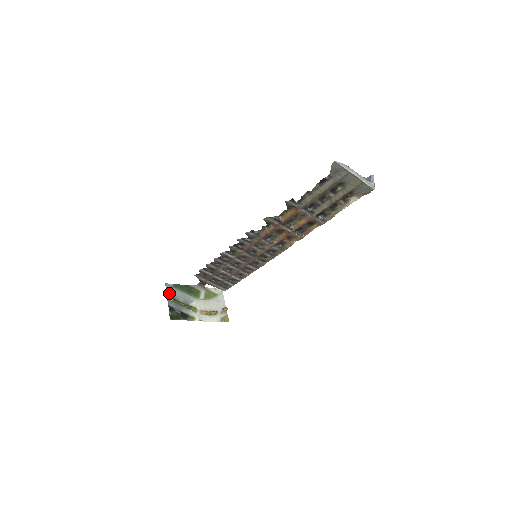
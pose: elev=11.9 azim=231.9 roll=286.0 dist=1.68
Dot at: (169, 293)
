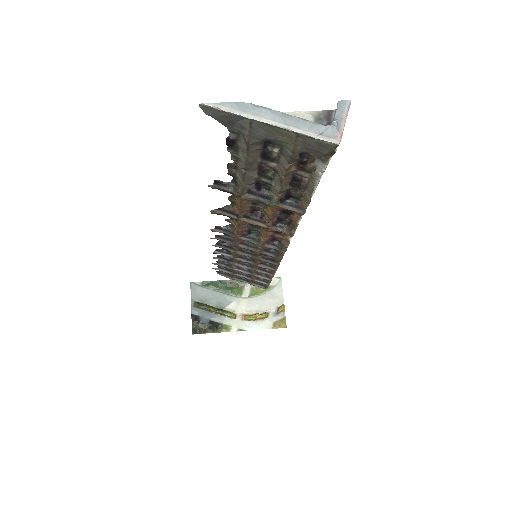
Dot at: (195, 296)
